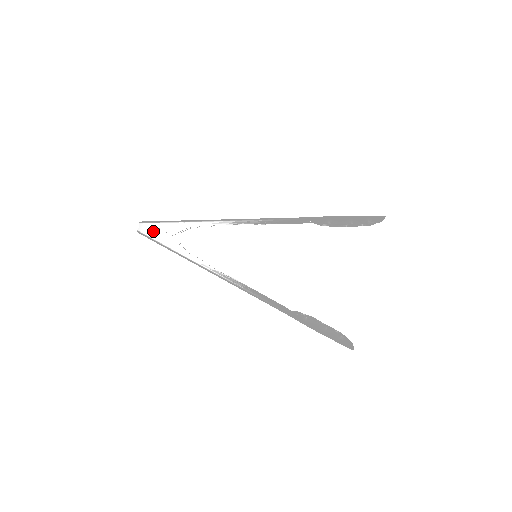
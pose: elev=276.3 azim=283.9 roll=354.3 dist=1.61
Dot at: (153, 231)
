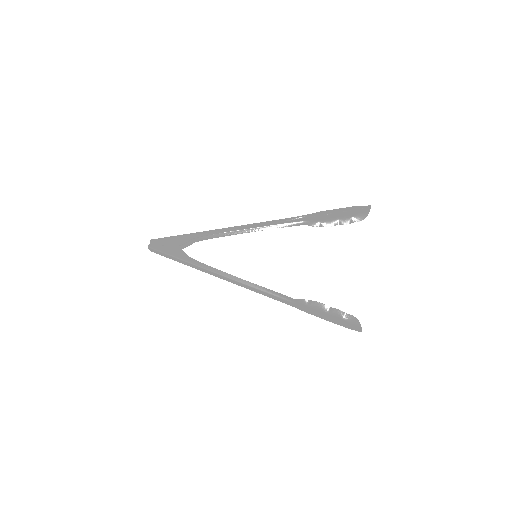
Dot at: (162, 245)
